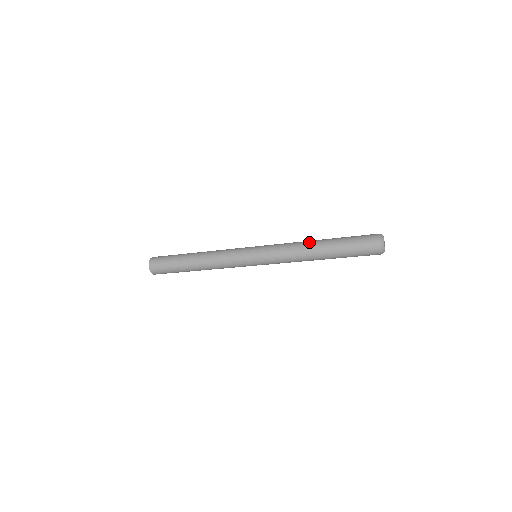
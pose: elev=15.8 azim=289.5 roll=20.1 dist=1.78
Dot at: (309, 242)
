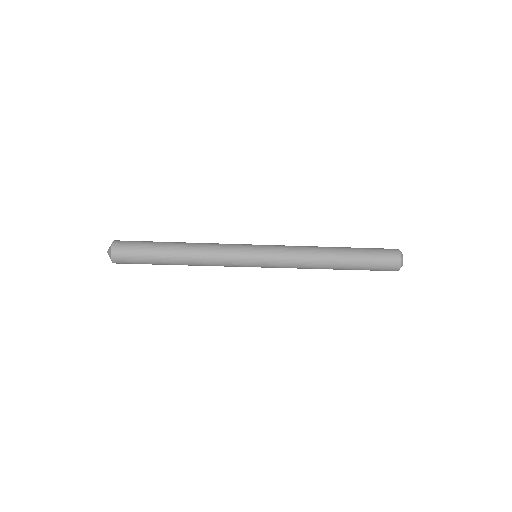
Dot at: (324, 250)
